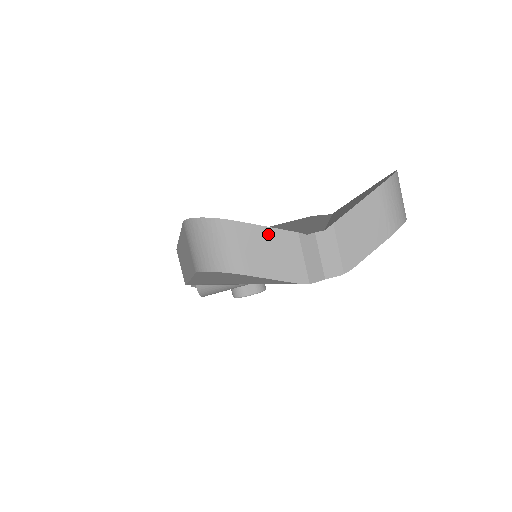
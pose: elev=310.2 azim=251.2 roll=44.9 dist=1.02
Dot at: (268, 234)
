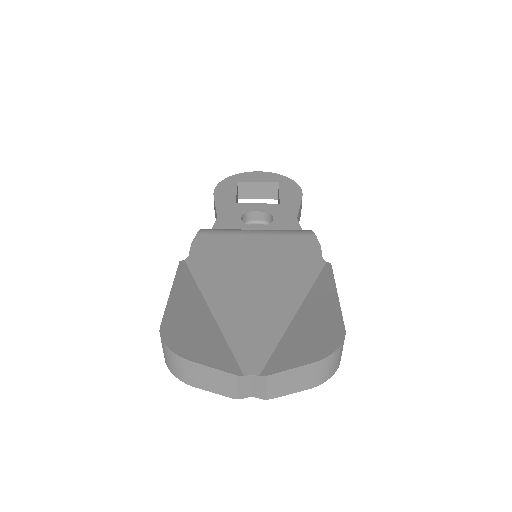
Dot at: (213, 372)
